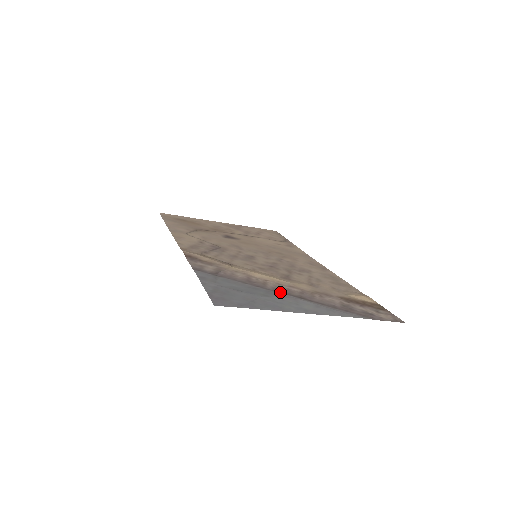
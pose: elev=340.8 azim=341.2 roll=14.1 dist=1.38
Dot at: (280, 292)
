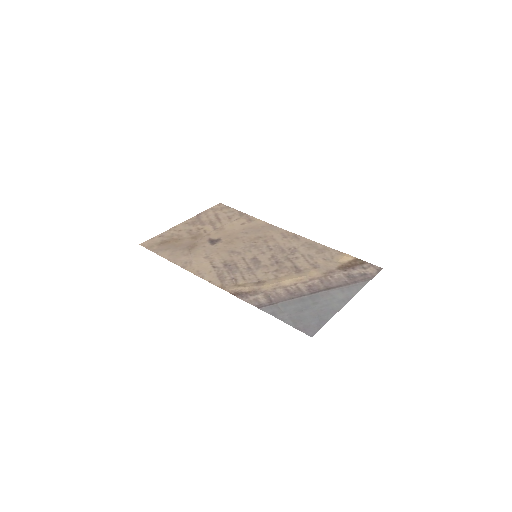
Dot at: (315, 292)
